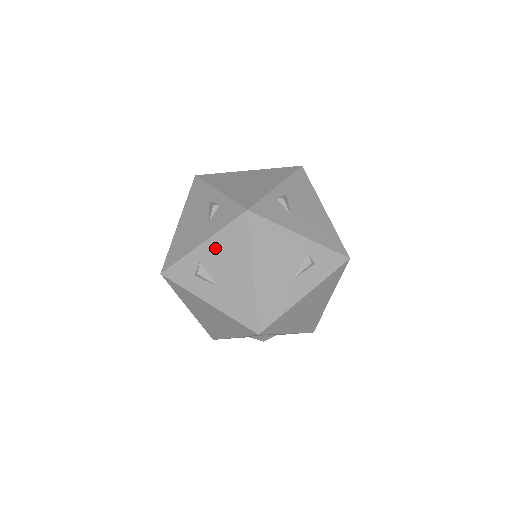
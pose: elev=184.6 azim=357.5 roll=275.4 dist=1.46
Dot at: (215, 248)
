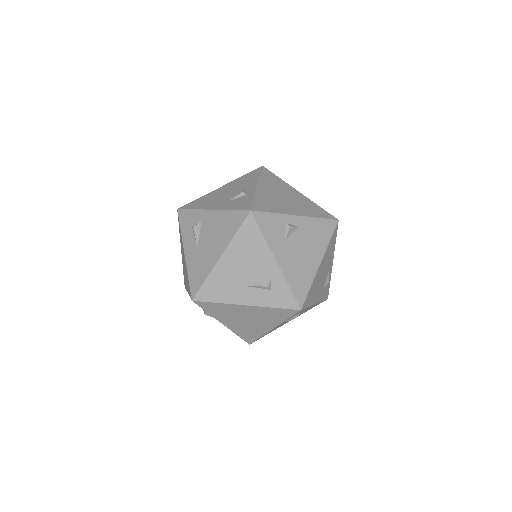
Dot at: (215, 220)
